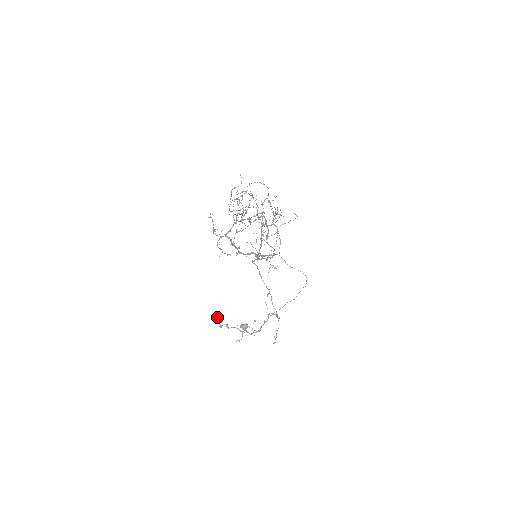
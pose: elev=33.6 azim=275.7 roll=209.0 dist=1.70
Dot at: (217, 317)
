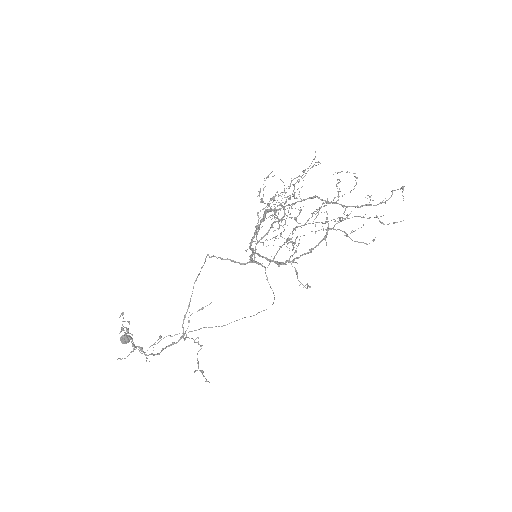
Dot at: occluded
